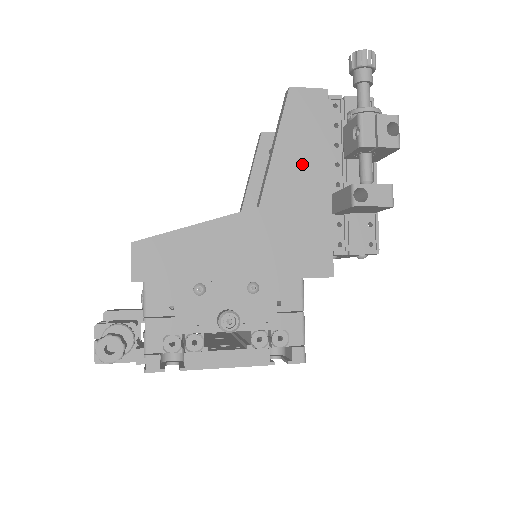
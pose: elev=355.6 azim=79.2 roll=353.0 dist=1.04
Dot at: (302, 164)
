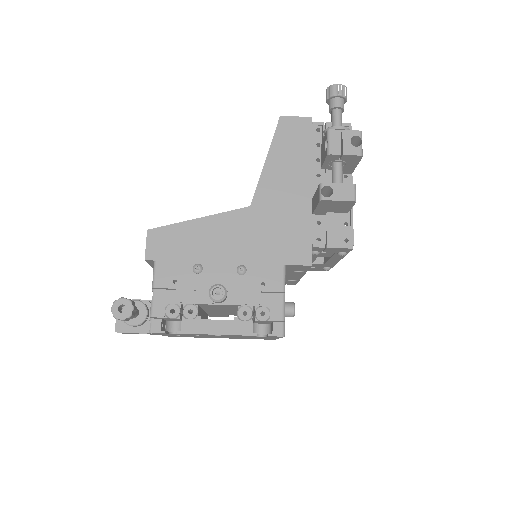
Dot at: (288, 174)
